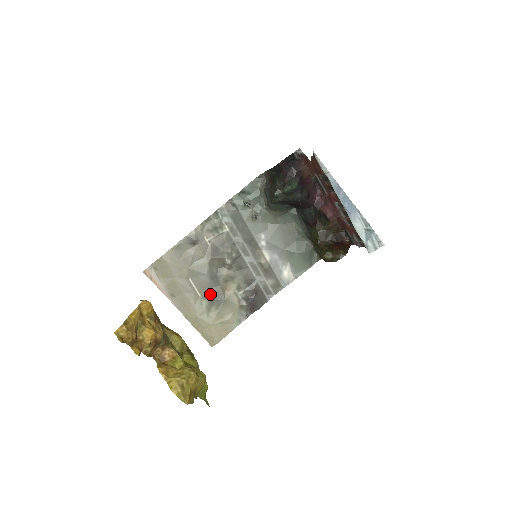
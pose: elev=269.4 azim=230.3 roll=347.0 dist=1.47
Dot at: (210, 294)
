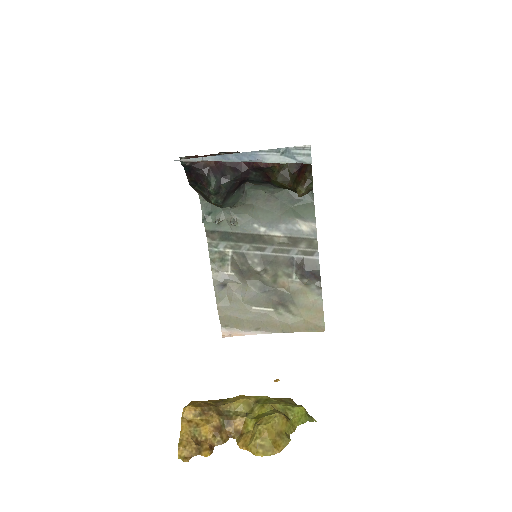
Dot at: (277, 302)
